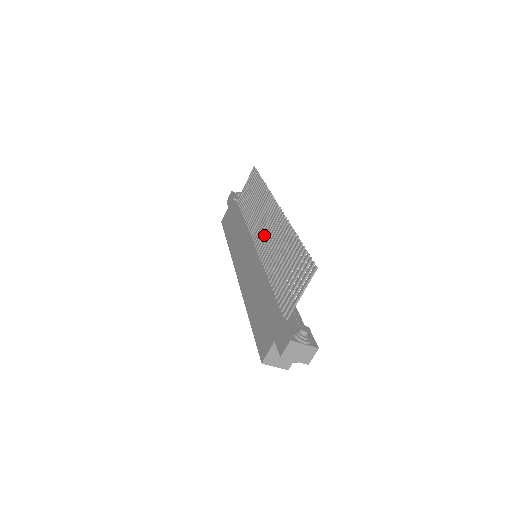
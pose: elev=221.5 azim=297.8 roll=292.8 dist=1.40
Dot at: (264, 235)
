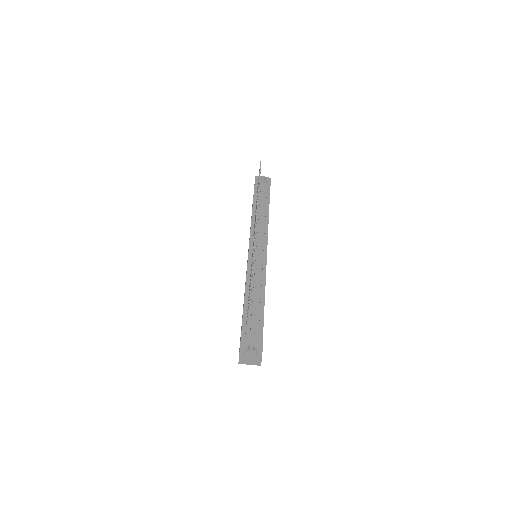
Dot at: occluded
